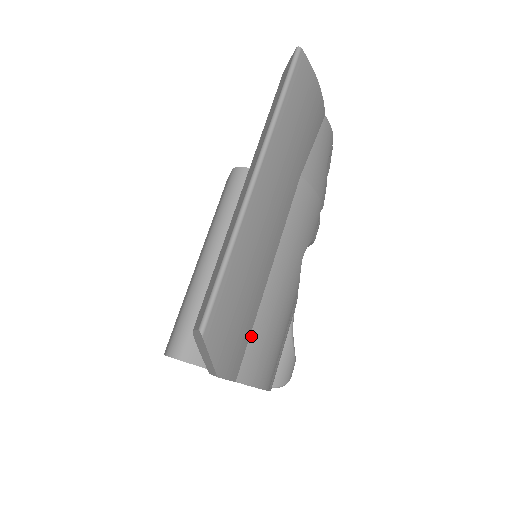
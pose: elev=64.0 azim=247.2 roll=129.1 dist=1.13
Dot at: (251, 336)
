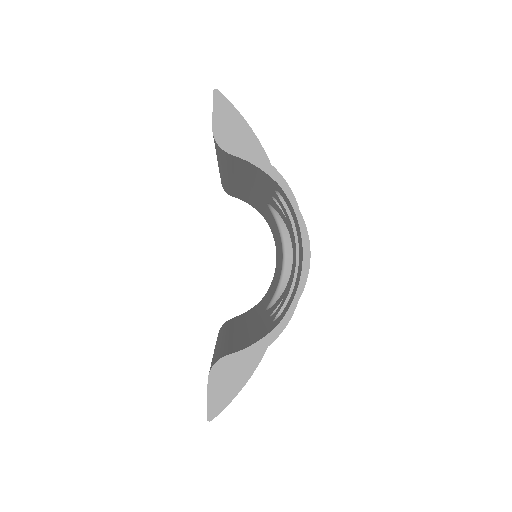
Dot at: occluded
